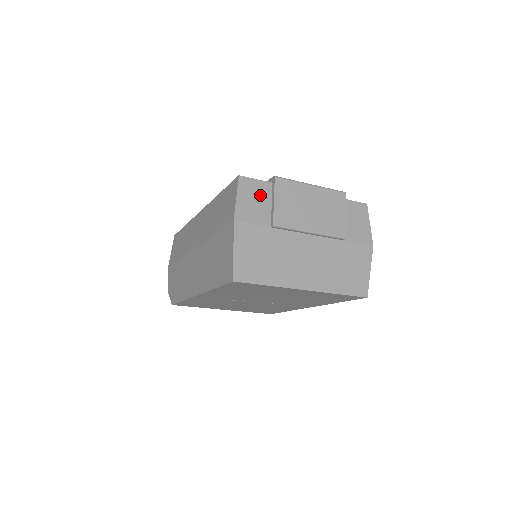
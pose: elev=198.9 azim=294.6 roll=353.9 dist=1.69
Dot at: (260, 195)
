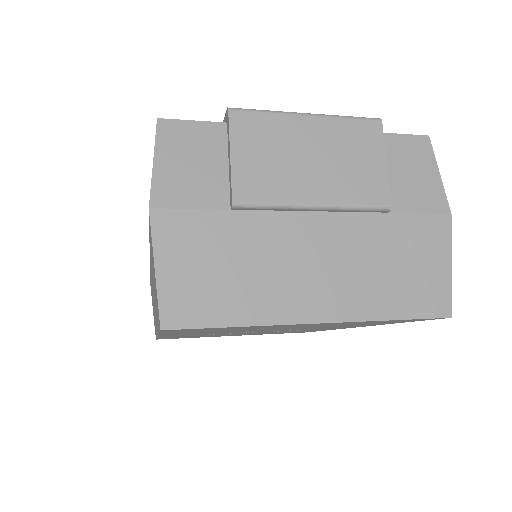
Dot at: (204, 150)
